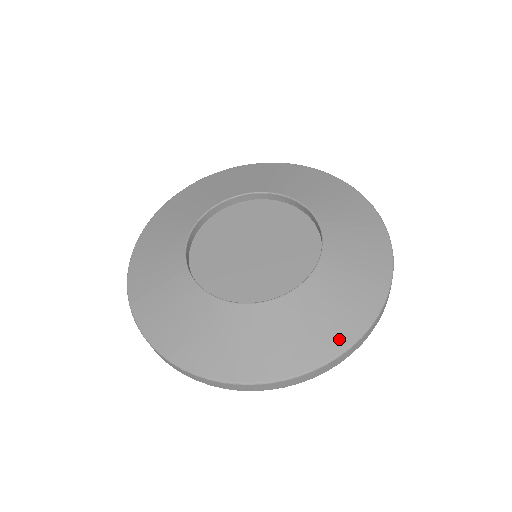
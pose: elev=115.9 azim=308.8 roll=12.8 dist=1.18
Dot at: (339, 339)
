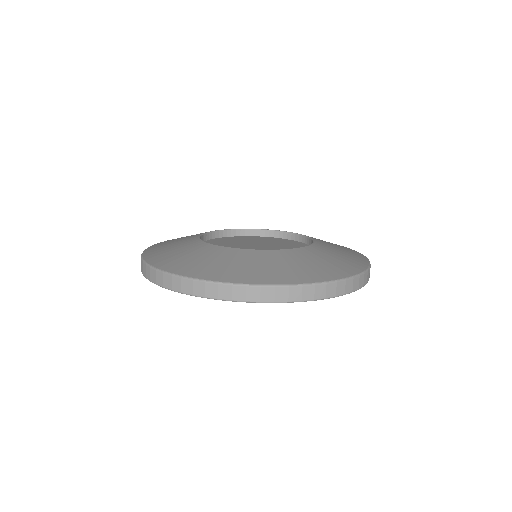
Dot at: (357, 266)
